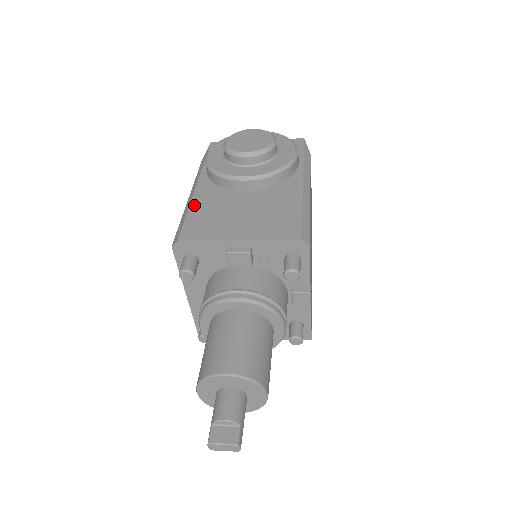
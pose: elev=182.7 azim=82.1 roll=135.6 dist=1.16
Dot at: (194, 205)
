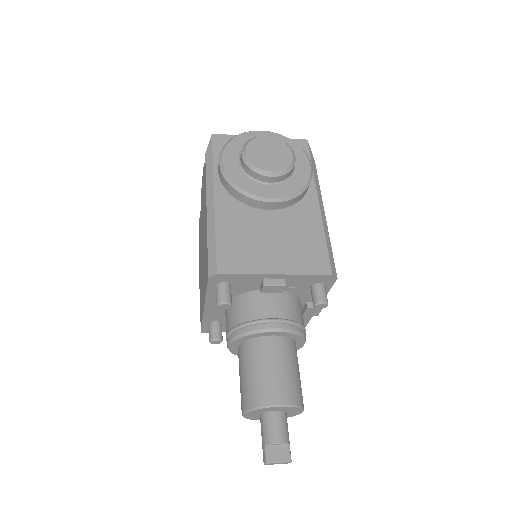
Dot at: (220, 226)
